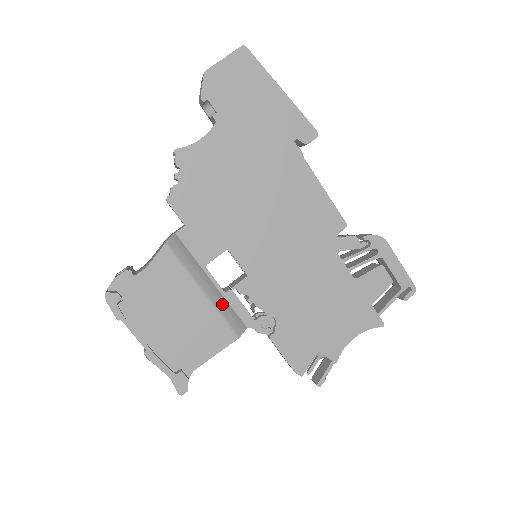
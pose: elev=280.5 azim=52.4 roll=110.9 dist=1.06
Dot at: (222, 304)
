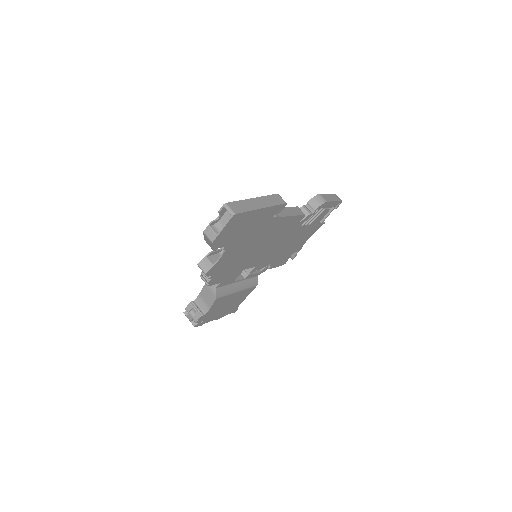
Dot at: (246, 284)
